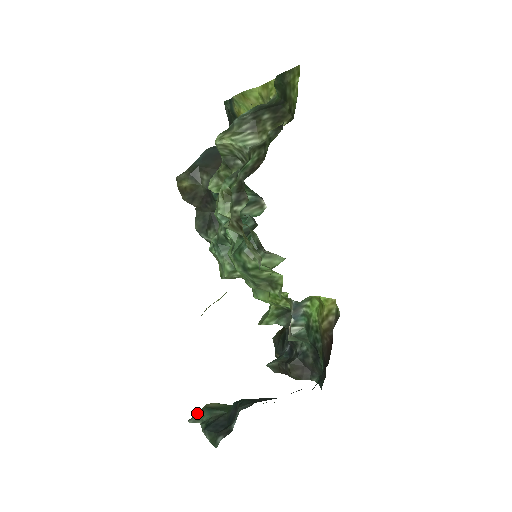
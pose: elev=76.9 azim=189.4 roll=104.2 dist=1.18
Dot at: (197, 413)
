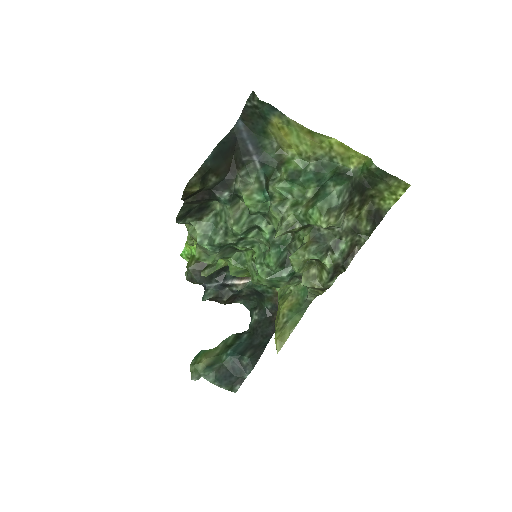
Dot at: (194, 371)
